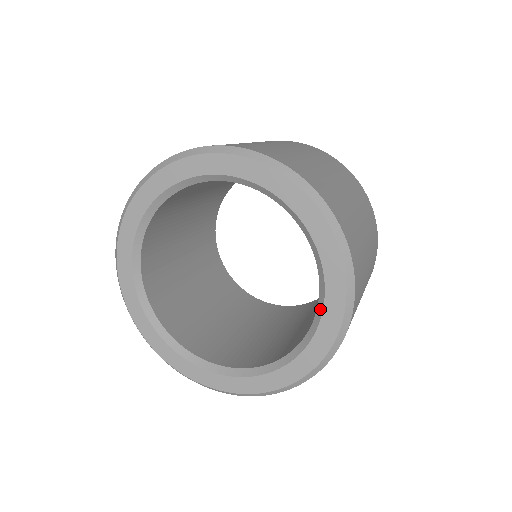
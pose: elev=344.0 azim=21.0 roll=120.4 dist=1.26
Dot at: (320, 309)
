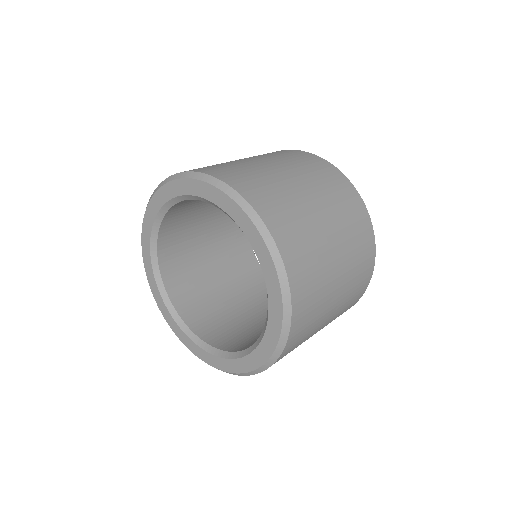
Dot at: (244, 353)
